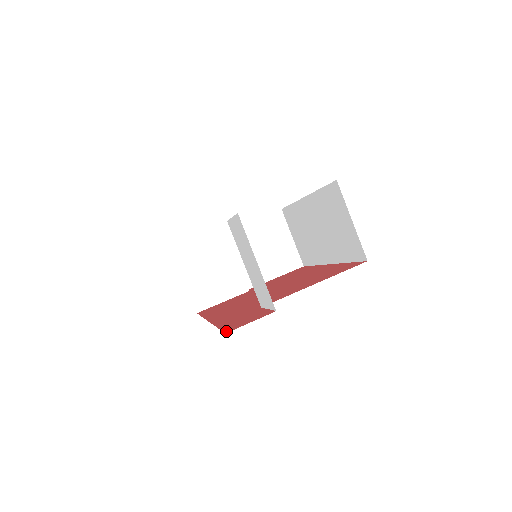
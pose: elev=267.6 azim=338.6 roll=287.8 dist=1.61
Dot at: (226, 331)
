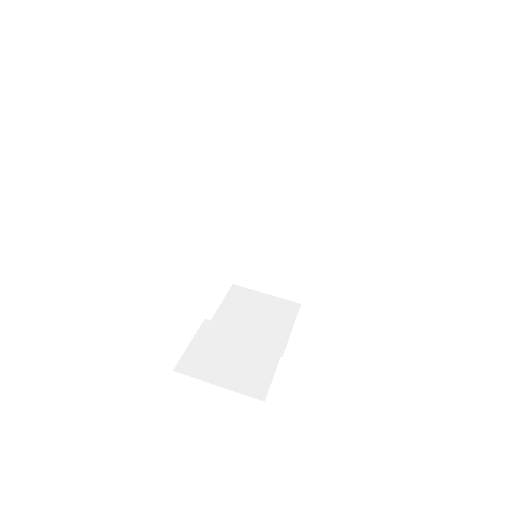
Dot at: occluded
